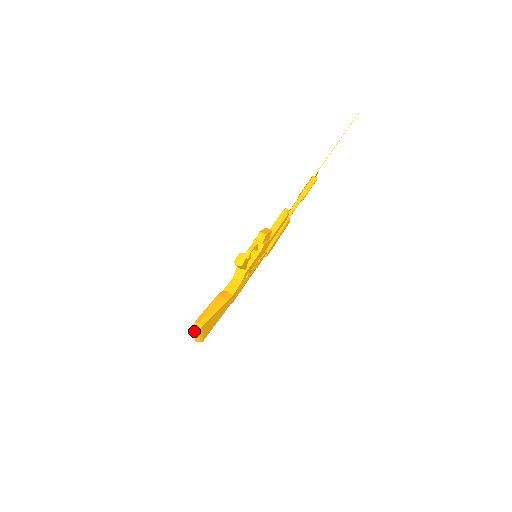
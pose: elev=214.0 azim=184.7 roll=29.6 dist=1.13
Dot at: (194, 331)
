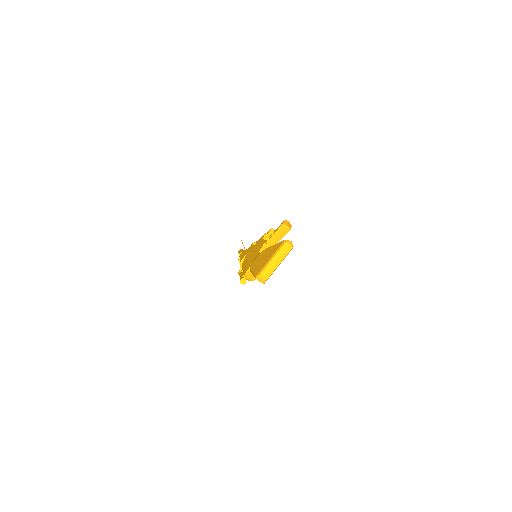
Dot at: (275, 255)
